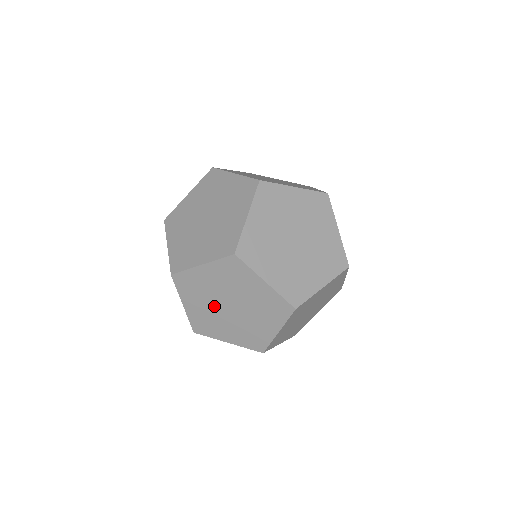
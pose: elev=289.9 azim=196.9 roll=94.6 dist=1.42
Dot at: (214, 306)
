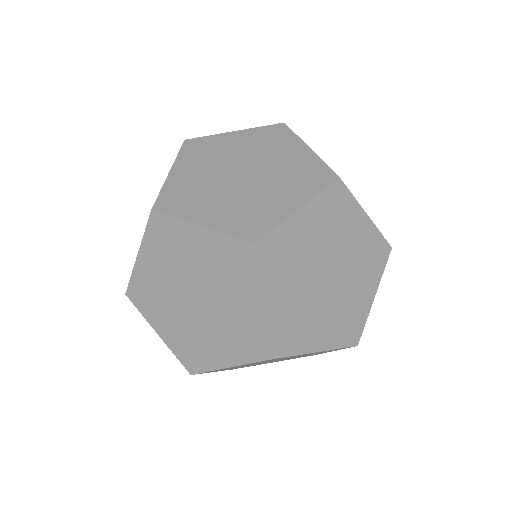
Dot at: (308, 284)
